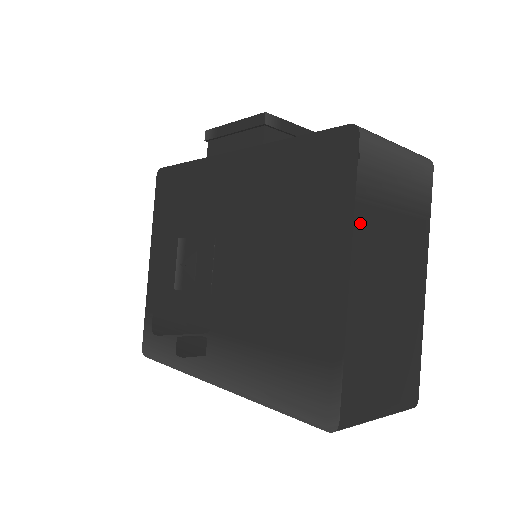
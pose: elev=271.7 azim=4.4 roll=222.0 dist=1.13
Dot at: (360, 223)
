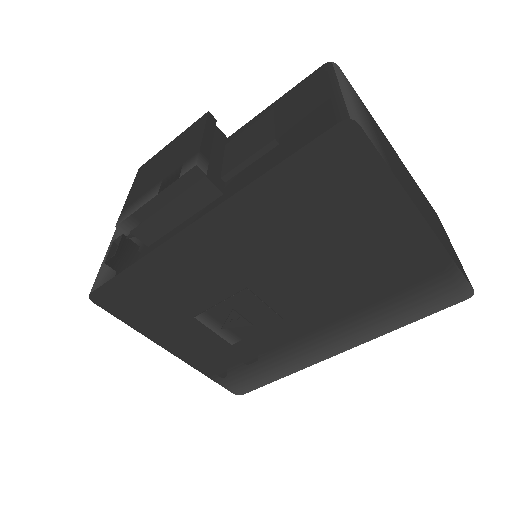
Dot at: (399, 180)
